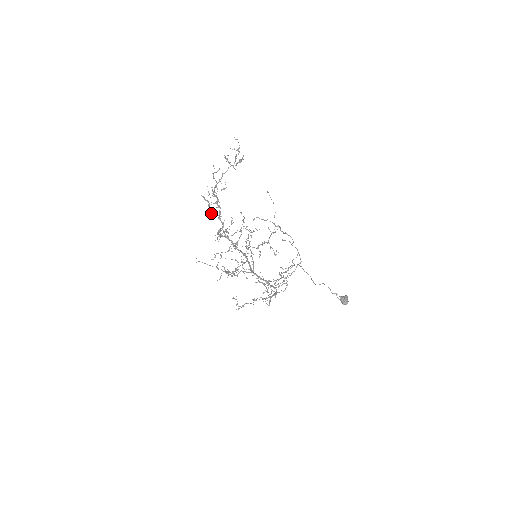
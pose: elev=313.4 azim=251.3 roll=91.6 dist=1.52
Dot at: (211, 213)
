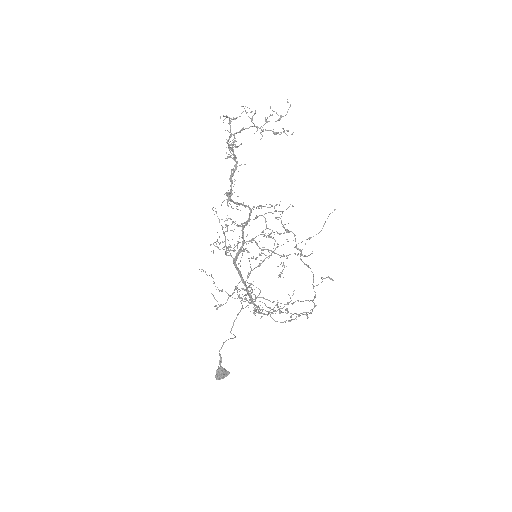
Dot at: occluded
